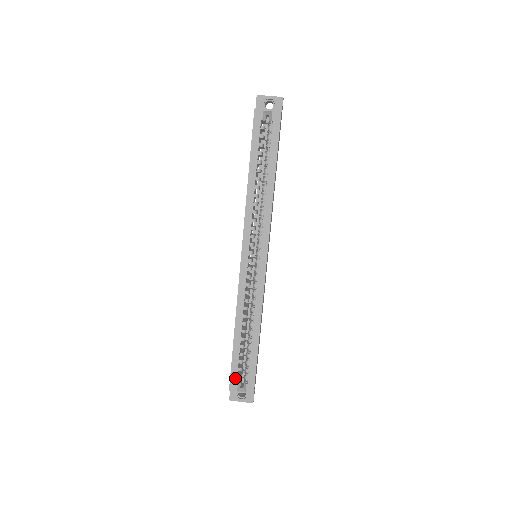
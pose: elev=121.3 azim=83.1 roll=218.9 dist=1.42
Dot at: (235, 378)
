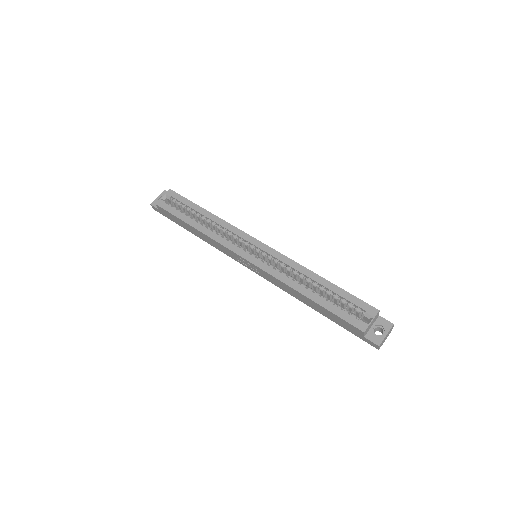
Dot at: (353, 319)
